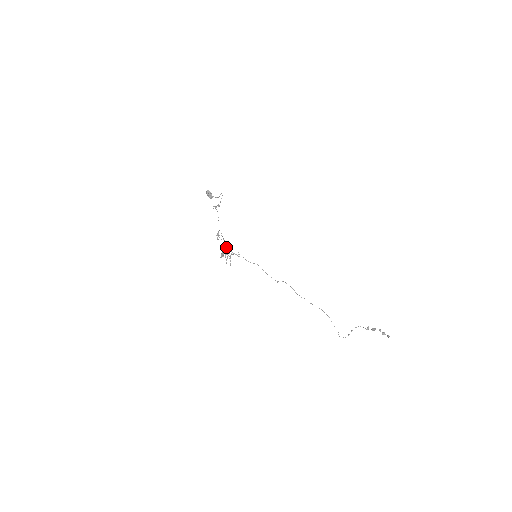
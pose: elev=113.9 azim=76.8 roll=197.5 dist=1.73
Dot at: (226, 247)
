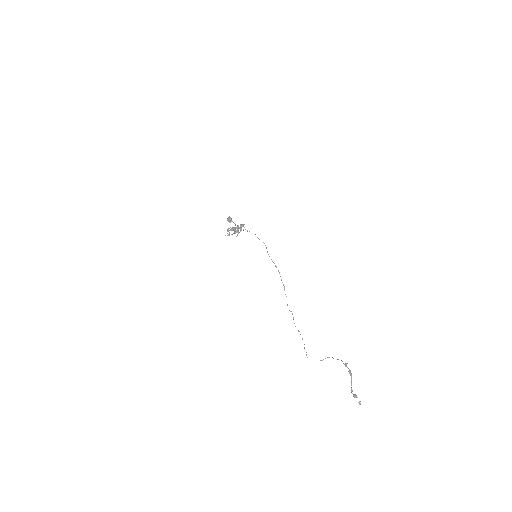
Dot at: occluded
